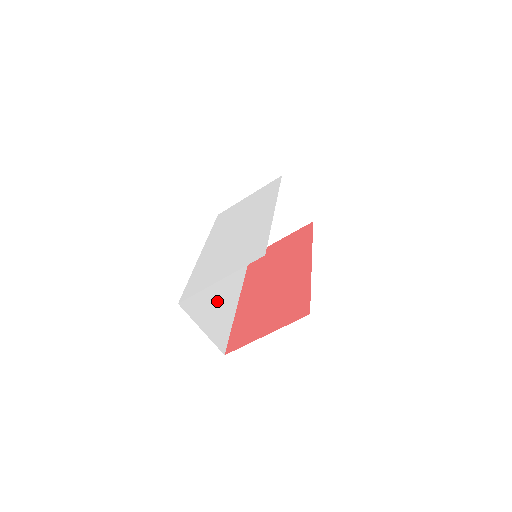
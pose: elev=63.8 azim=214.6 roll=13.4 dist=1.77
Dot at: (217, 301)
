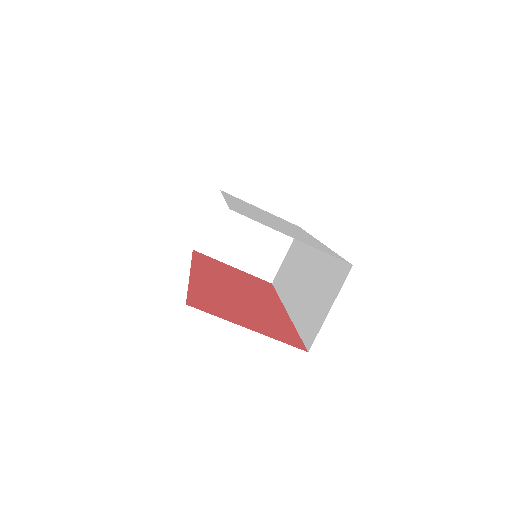
Dot at: occluded
